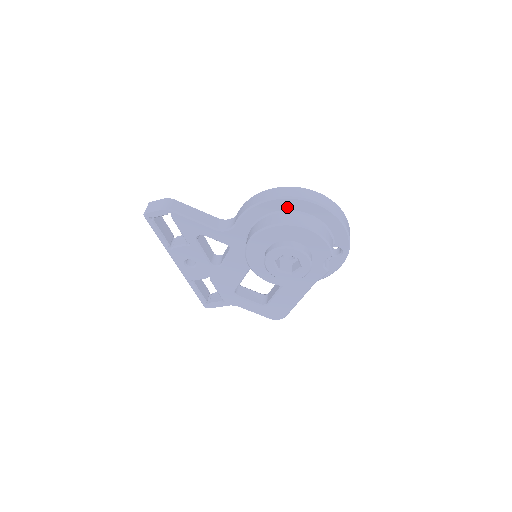
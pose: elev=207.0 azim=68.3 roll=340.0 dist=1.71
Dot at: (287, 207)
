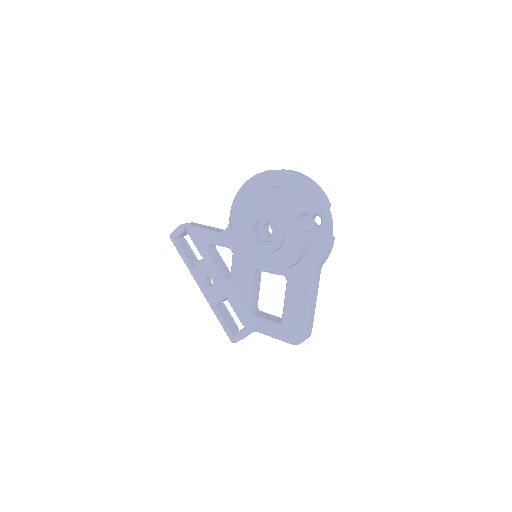
Dot at: (259, 185)
